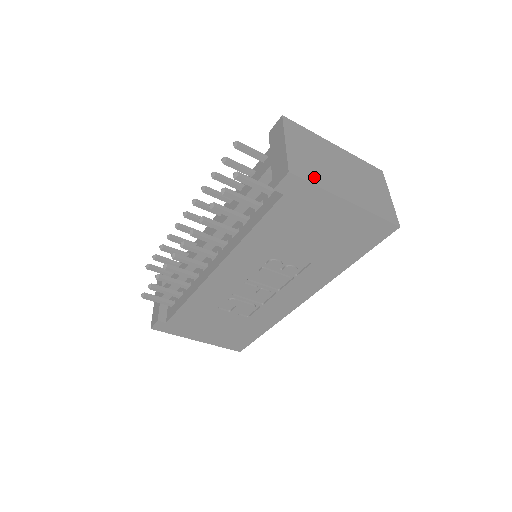
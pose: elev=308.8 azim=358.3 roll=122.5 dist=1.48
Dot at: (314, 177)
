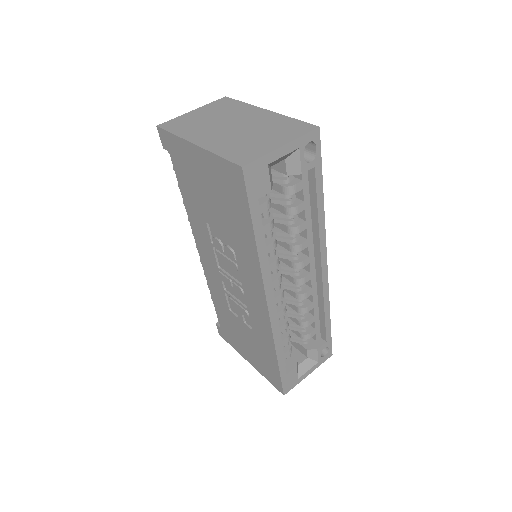
Dot at: (181, 129)
